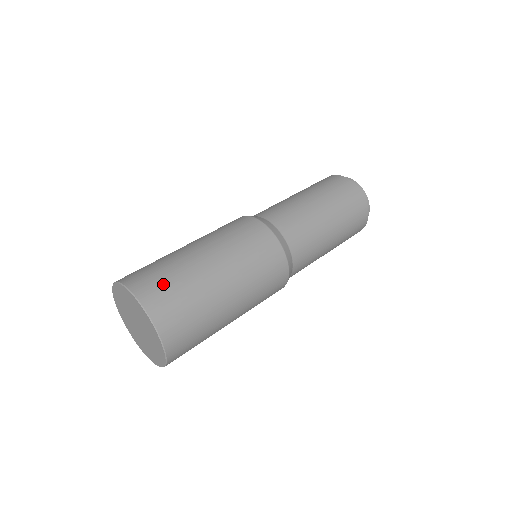
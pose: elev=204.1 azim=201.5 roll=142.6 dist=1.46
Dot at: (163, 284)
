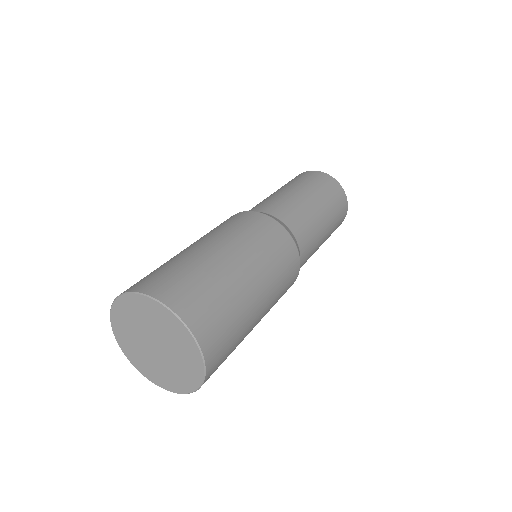
Dot at: (157, 274)
